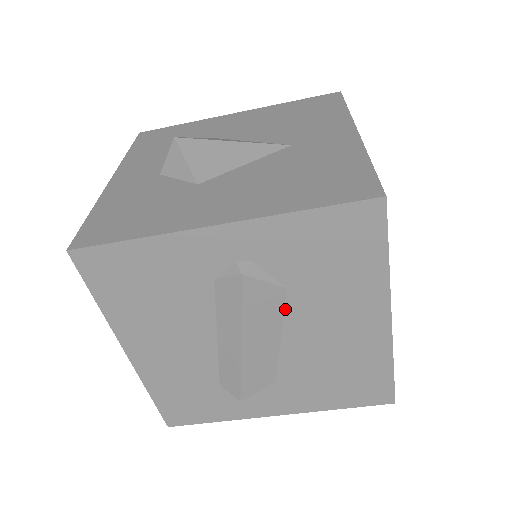
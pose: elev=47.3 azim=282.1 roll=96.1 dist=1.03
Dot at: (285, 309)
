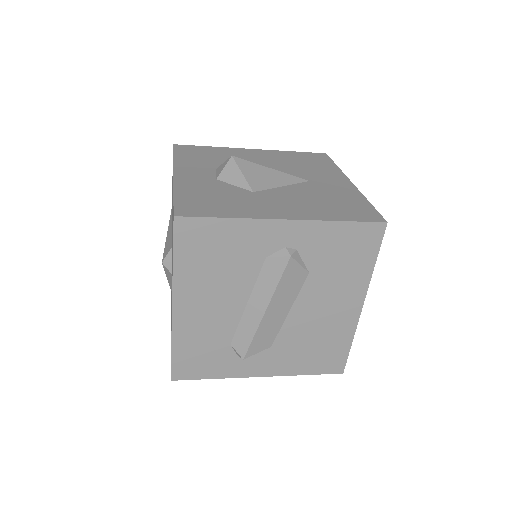
Dot at: (302, 288)
